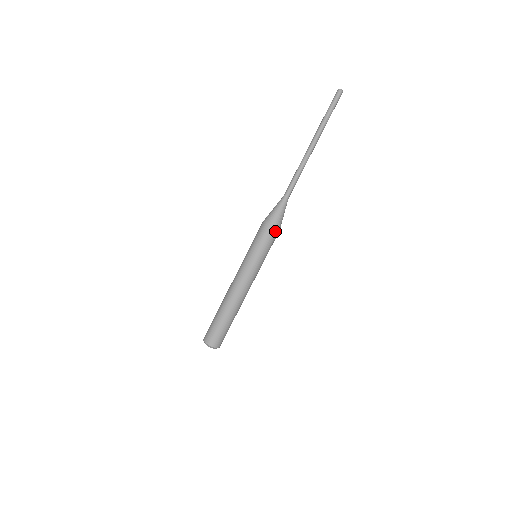
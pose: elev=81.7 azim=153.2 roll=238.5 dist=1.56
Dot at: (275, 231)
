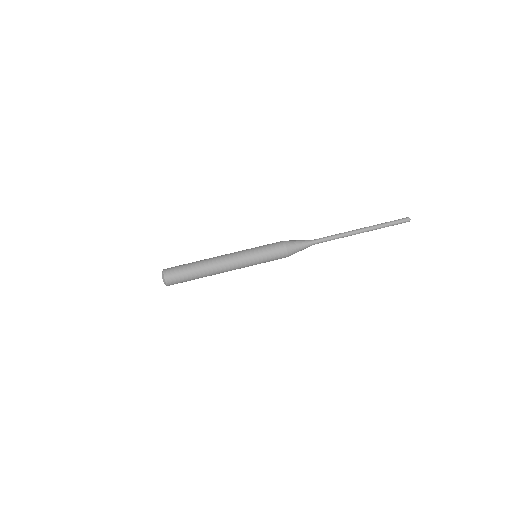
Dot at: (285, 250)
